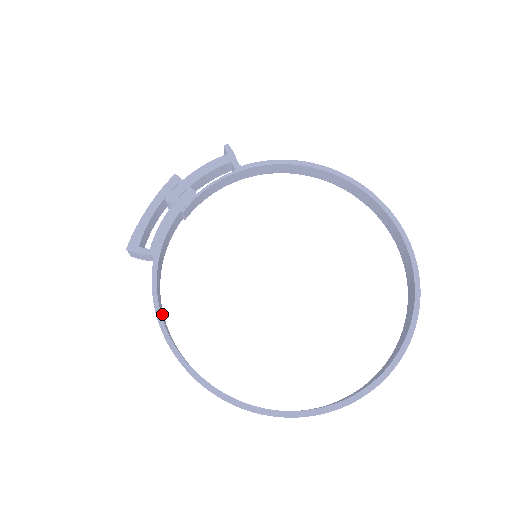
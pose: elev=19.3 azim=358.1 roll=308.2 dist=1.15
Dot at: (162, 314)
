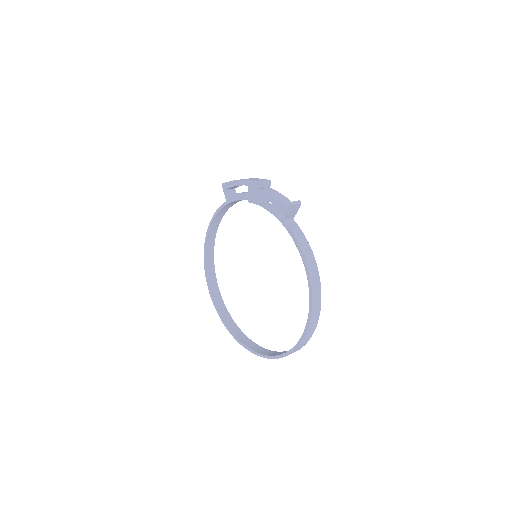
Dot at: (217, 220)
